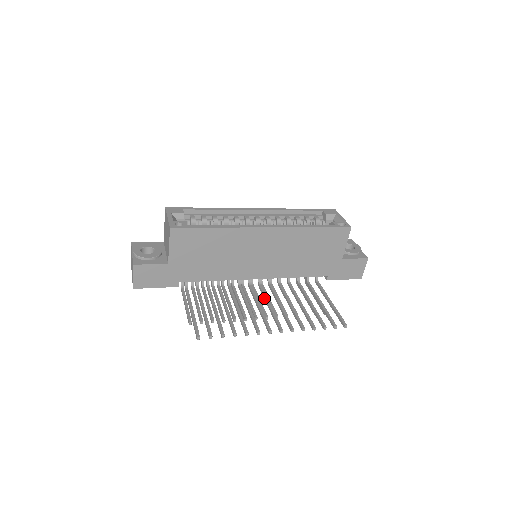
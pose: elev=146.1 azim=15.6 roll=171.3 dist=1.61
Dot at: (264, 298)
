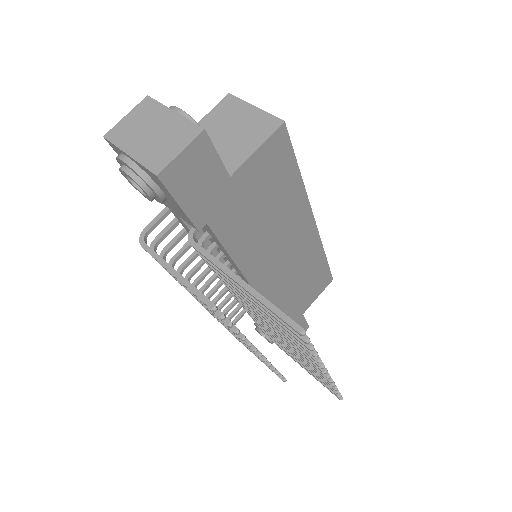
Dot at: occluded
